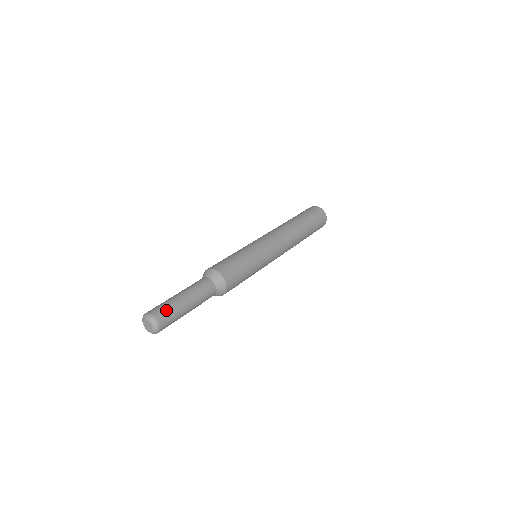
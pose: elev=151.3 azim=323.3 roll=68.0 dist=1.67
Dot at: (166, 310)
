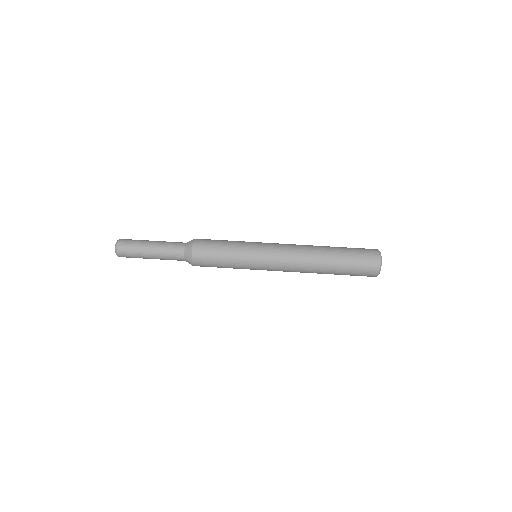
Dot at: (130, 256)
